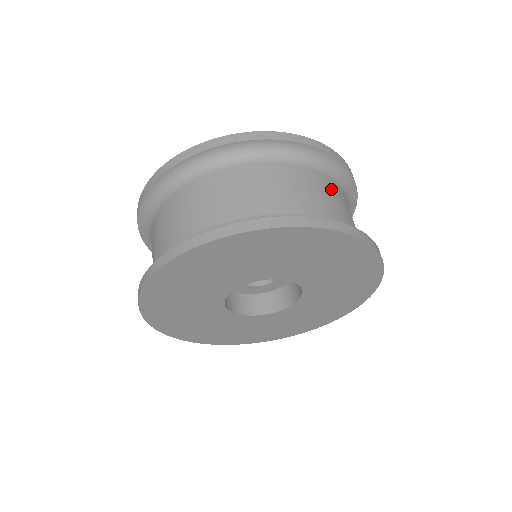
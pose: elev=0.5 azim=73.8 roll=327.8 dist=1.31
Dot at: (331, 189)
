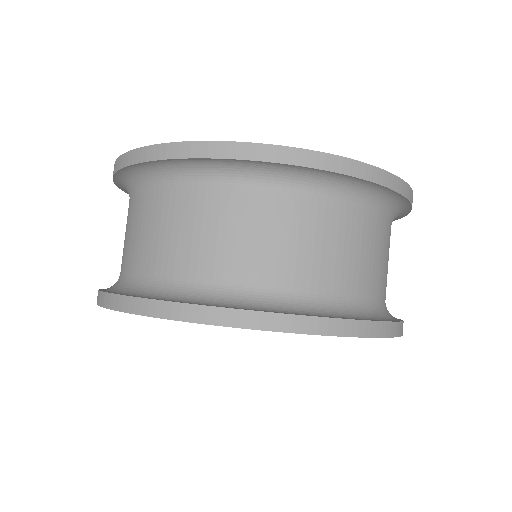
Dot at: (331, 226)
